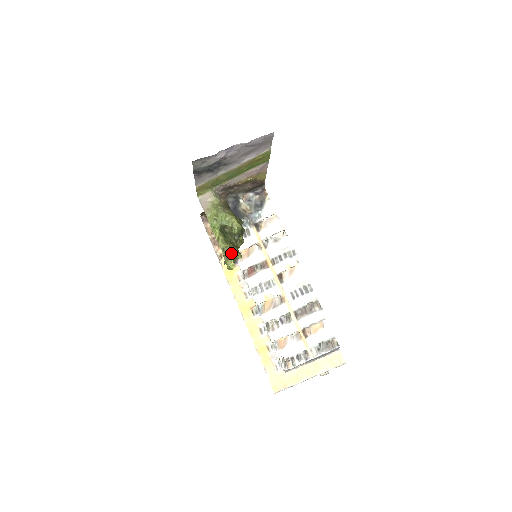
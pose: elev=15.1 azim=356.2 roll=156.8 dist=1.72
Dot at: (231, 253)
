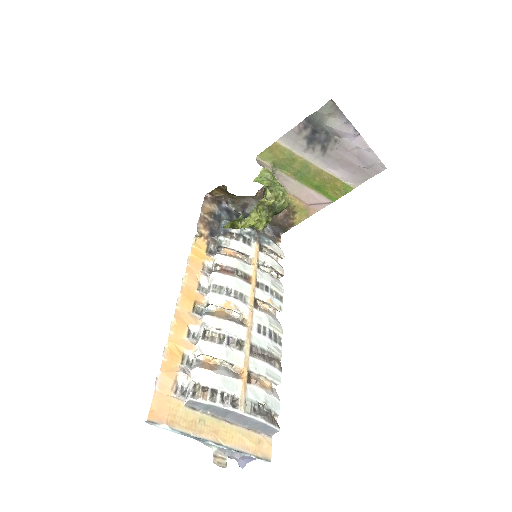
Dot at: (260, 213)
